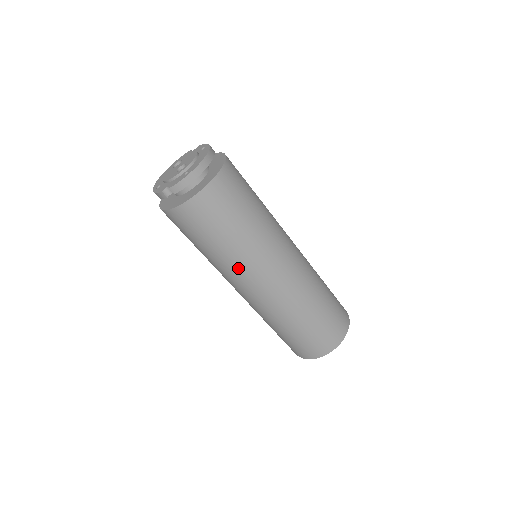
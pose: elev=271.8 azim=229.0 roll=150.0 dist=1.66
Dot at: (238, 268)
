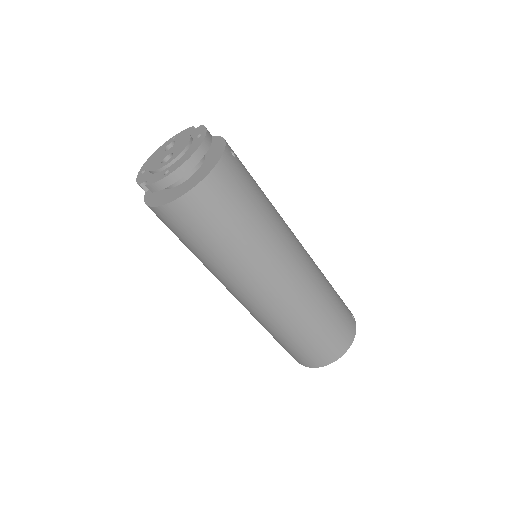
Dot at: (223, 276)
